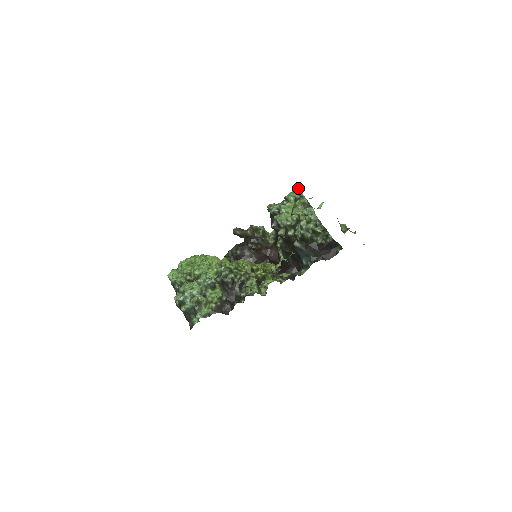
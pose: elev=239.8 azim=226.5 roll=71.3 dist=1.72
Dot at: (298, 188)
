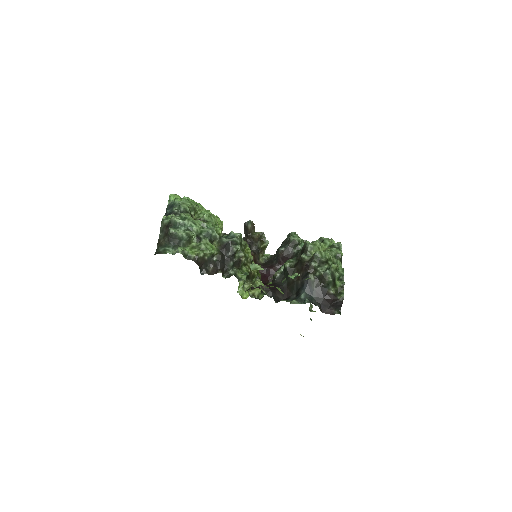
Dot at: (334, 242)
